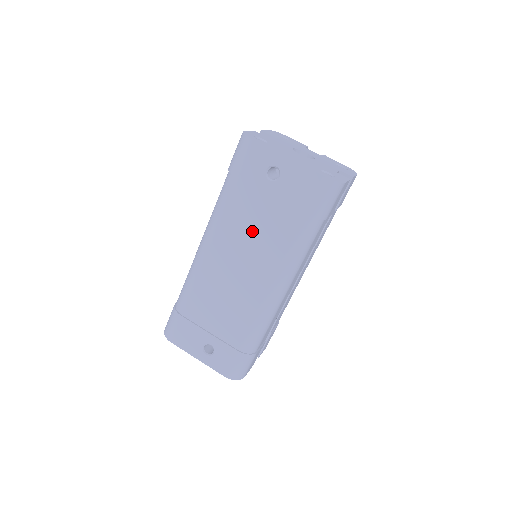
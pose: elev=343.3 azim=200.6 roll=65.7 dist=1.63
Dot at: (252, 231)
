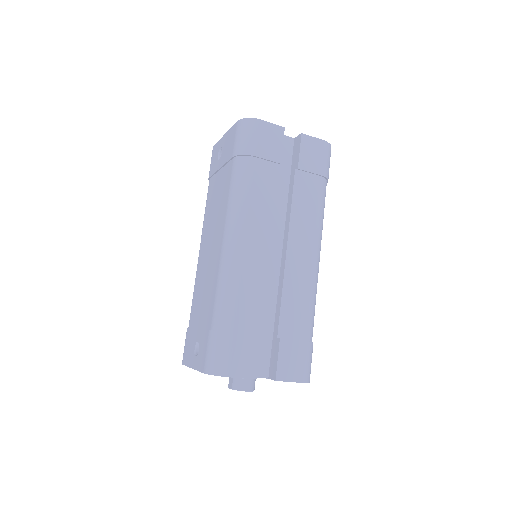
Dot at: (215, 206)
